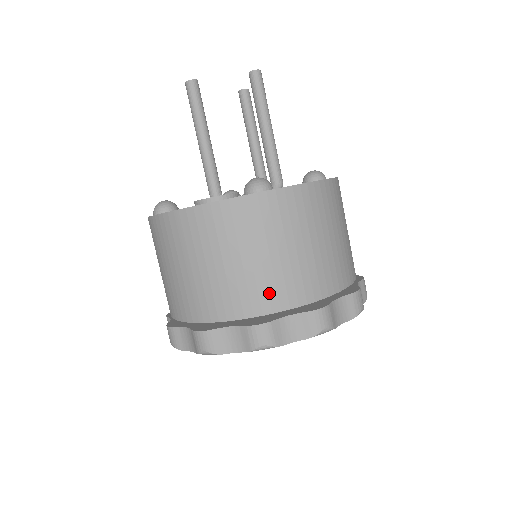
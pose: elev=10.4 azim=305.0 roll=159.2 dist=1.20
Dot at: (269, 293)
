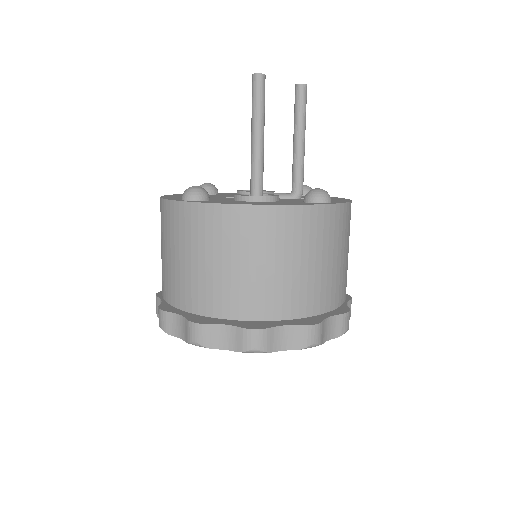
Dot at: (321, 296)
